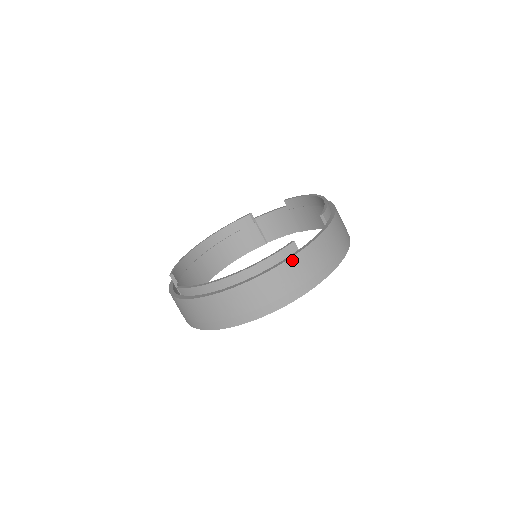
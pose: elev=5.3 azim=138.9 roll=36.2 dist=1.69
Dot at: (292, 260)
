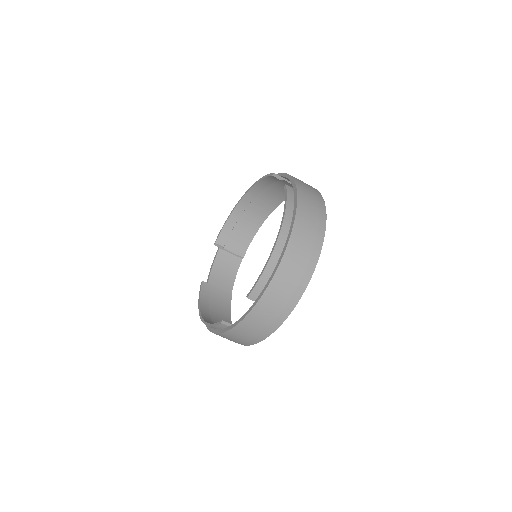
Dot at: (225, 334)
